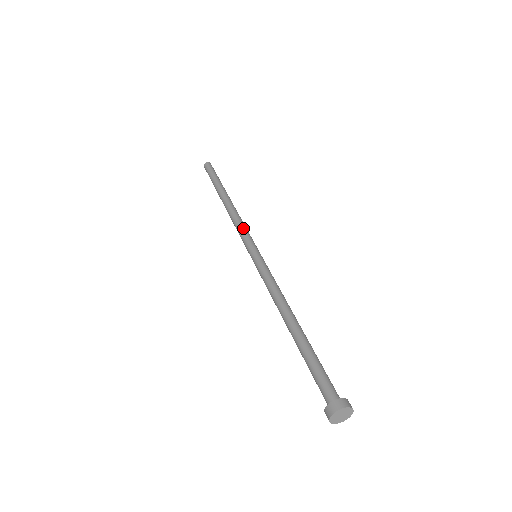
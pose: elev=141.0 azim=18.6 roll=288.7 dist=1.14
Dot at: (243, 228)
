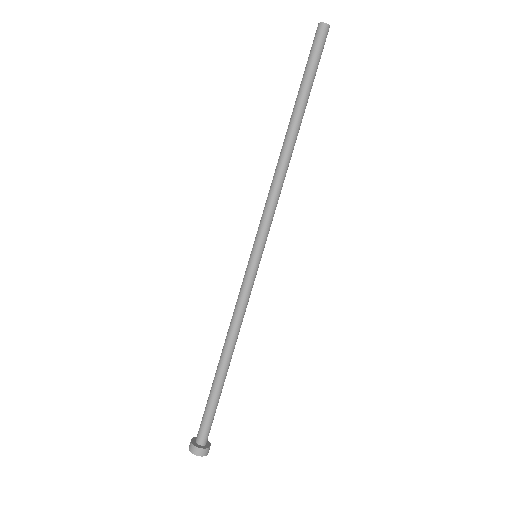
Dot at: (266, 207)
